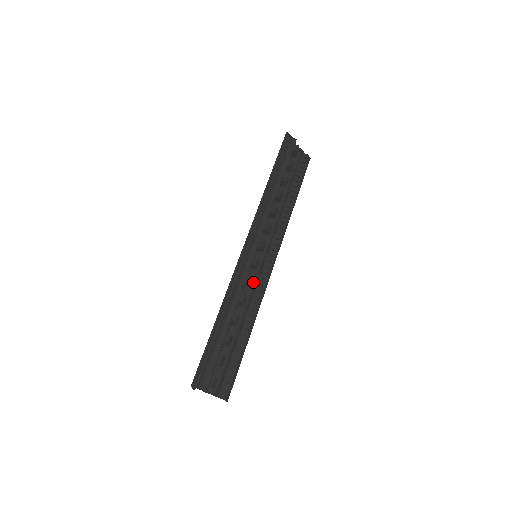
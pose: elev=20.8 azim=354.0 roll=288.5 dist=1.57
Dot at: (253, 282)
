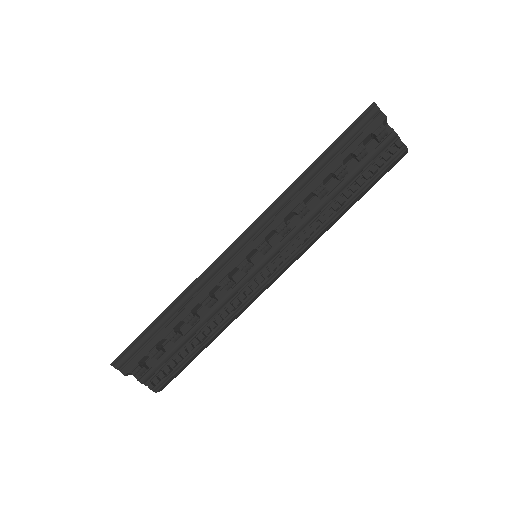
Dot at: (236, 286)
